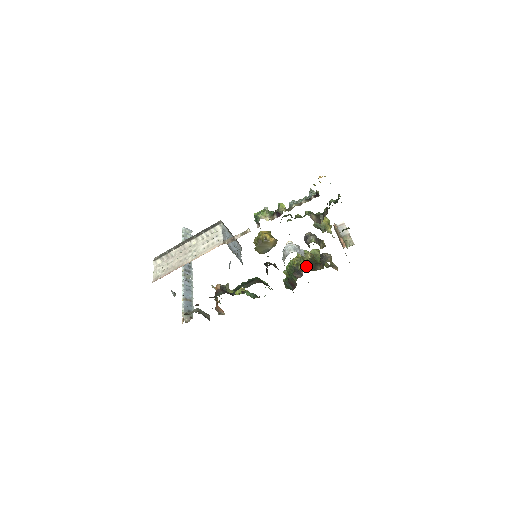
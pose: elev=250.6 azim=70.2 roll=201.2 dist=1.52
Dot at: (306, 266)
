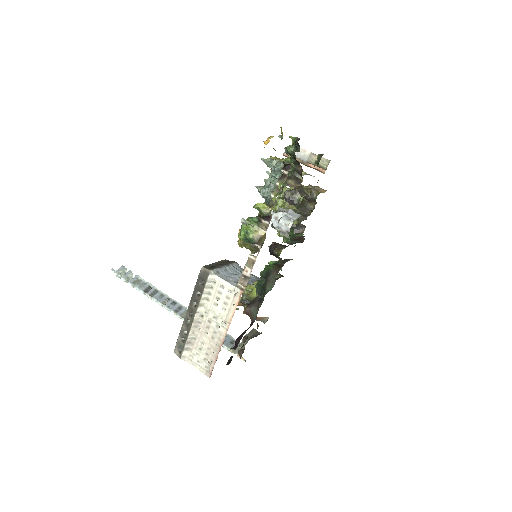
Dot at: (300, 217)
